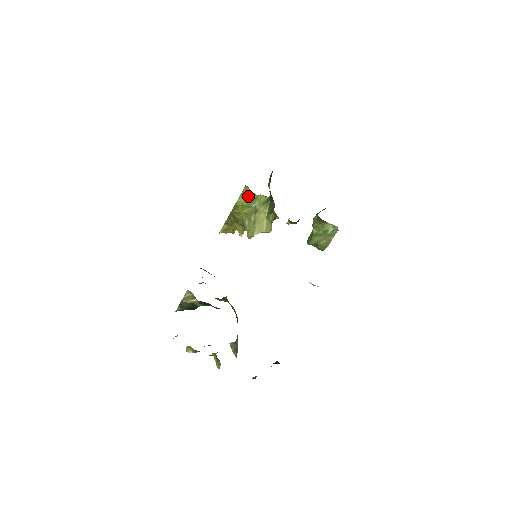
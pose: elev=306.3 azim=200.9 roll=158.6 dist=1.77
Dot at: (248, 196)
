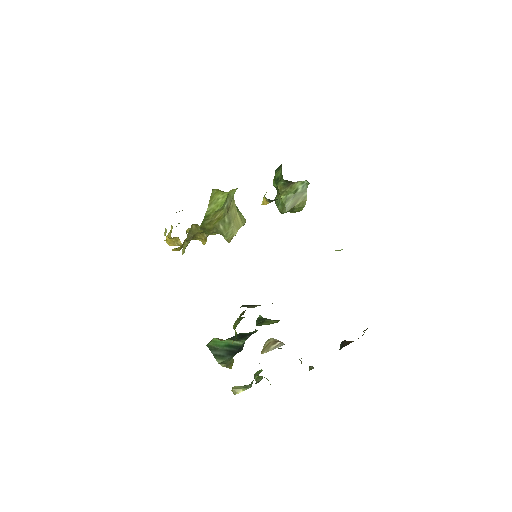
Dot at: (219, 199)
